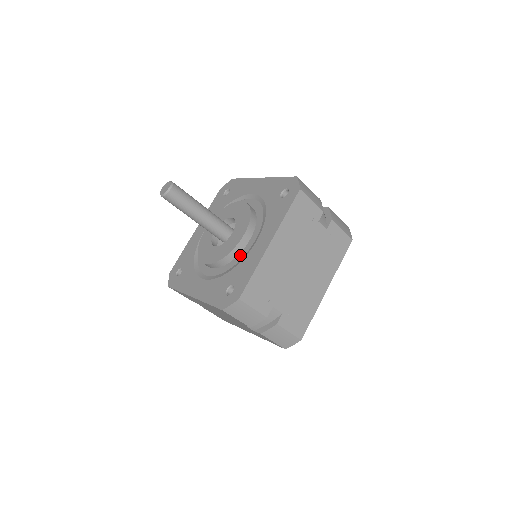
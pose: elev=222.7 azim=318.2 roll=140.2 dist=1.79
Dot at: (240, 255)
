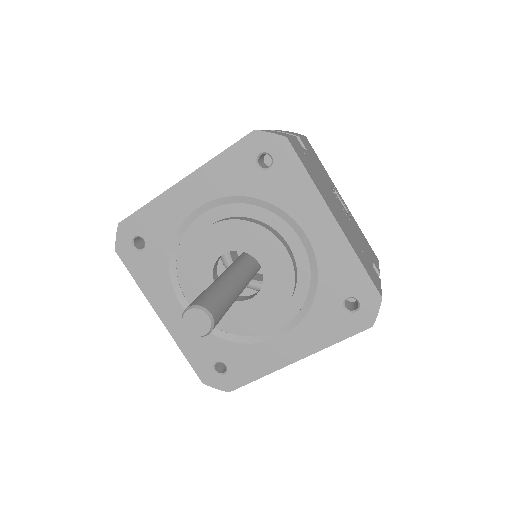
Dot at: (249, 329)
